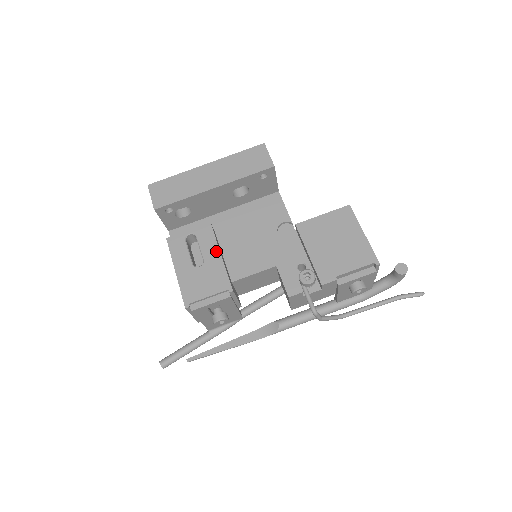
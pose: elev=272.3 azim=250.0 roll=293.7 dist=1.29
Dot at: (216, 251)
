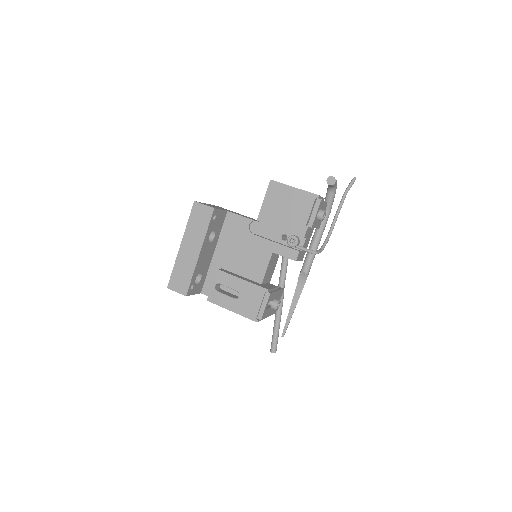
Dot at: (237, 280)
